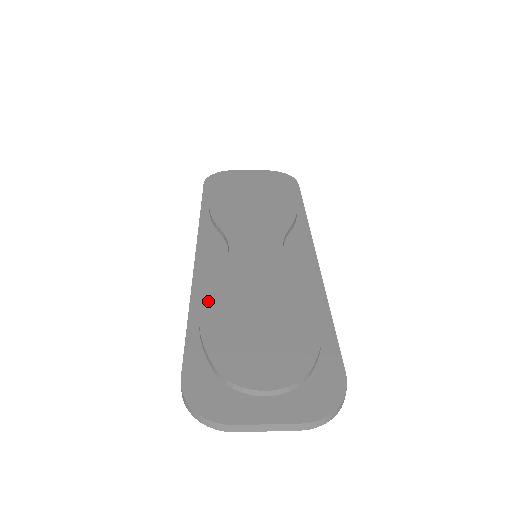
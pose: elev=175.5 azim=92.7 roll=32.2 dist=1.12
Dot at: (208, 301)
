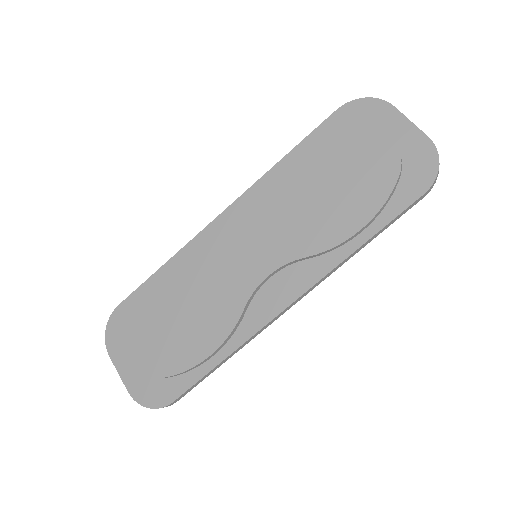
Dot at: (173, 270)
